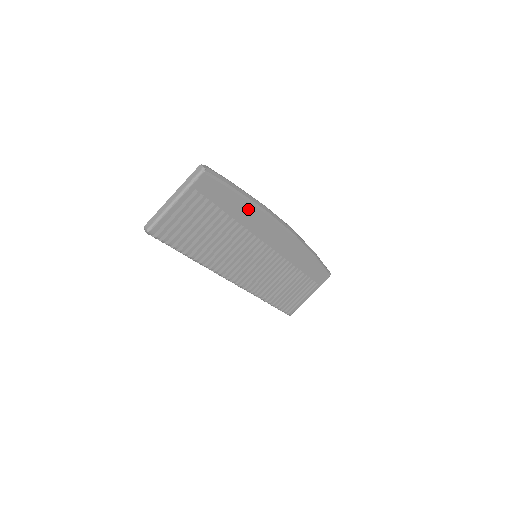
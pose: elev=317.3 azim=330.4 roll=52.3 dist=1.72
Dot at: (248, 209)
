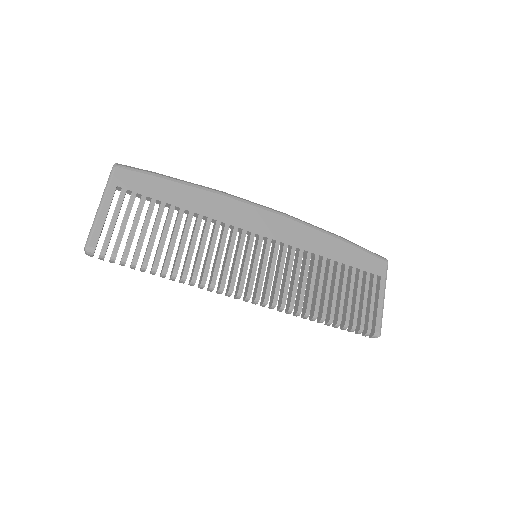
Dot at: (198, 196)
